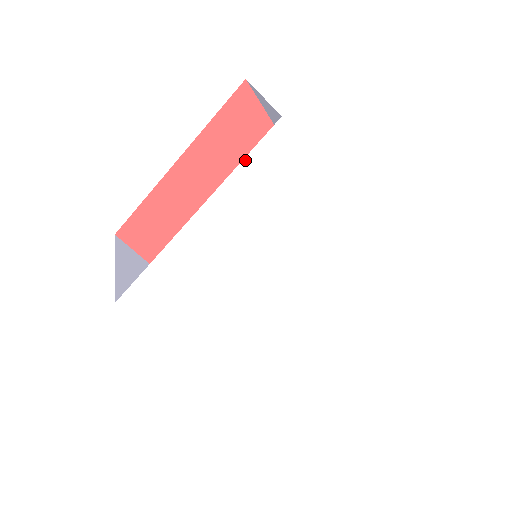
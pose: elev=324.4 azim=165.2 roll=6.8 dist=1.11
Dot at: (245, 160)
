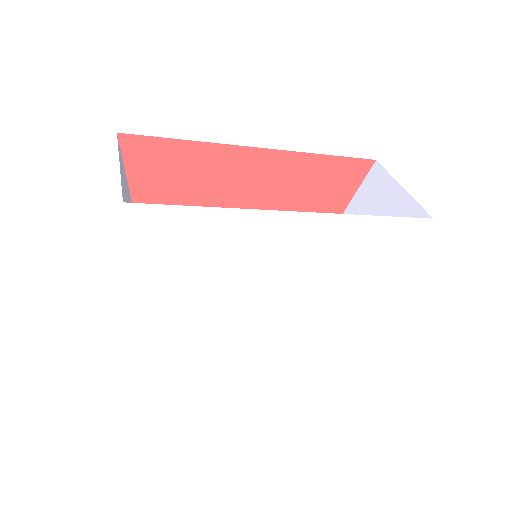
Dot at: (136, 248)
